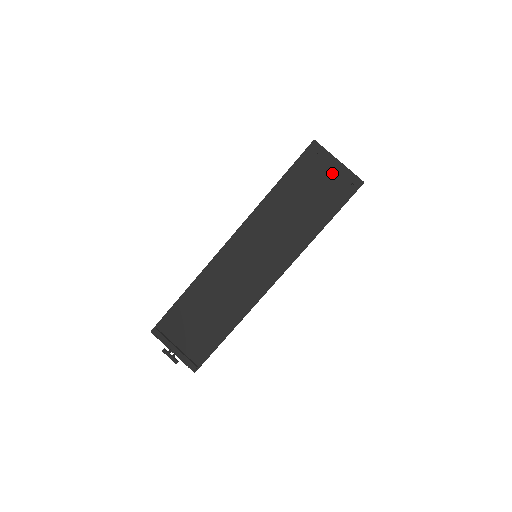
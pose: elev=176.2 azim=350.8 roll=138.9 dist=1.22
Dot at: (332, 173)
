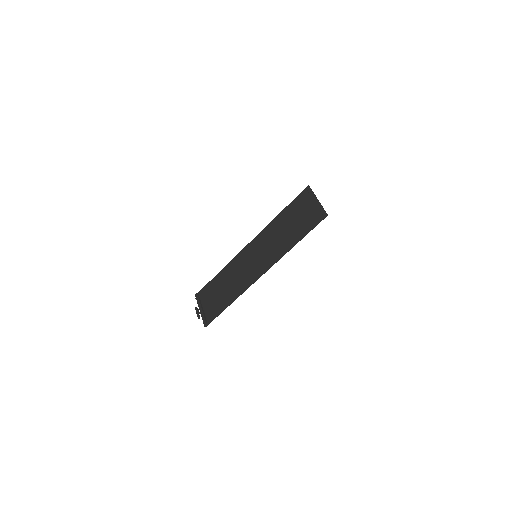
Dot at: (311, 207)
